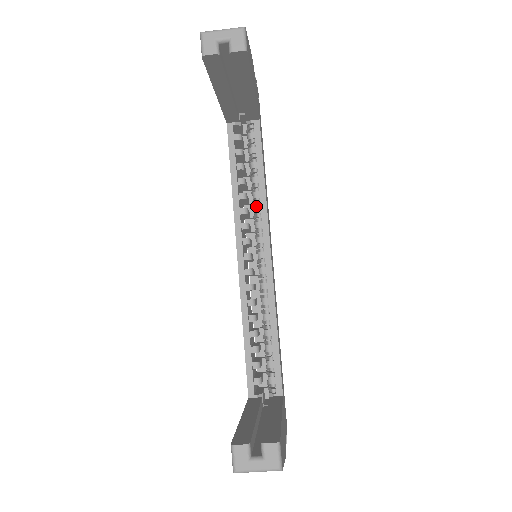
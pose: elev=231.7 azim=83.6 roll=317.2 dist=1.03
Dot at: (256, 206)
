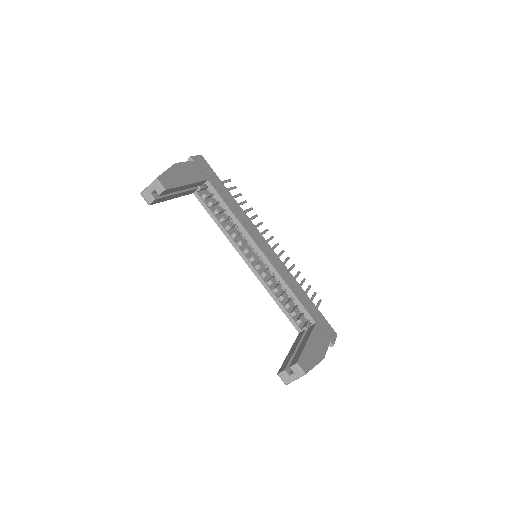
Dot at: (238, 229)
